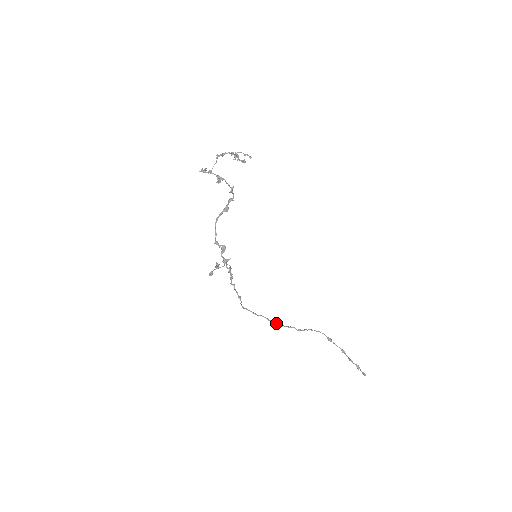
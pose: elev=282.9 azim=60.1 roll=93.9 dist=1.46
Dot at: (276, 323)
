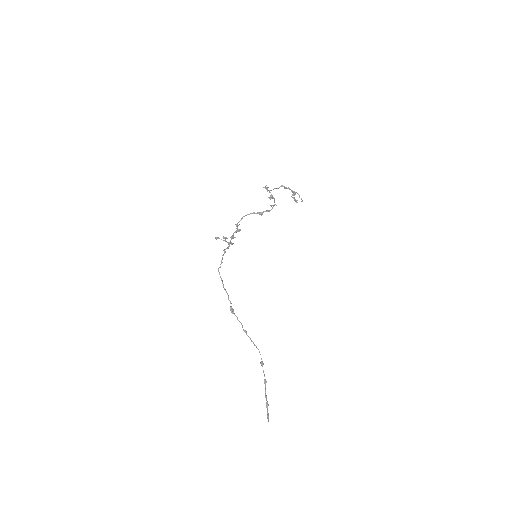
Dot at: occluded
